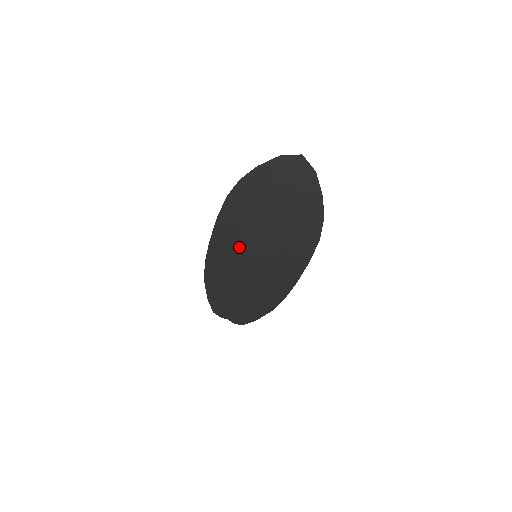
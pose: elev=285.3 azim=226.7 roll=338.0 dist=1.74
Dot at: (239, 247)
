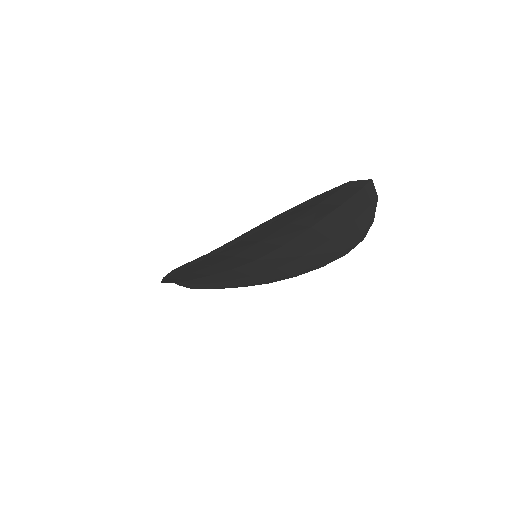
Dot at: (244, 254)
